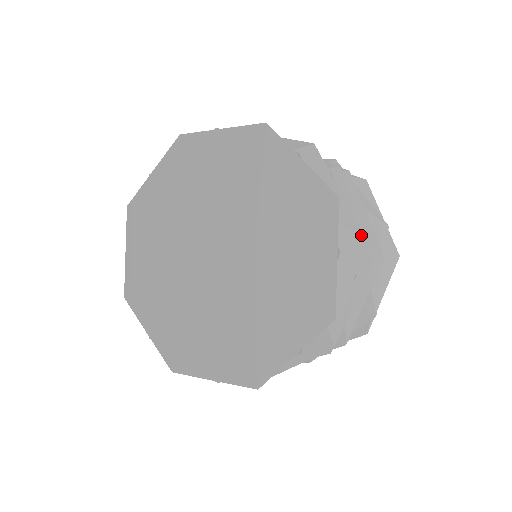
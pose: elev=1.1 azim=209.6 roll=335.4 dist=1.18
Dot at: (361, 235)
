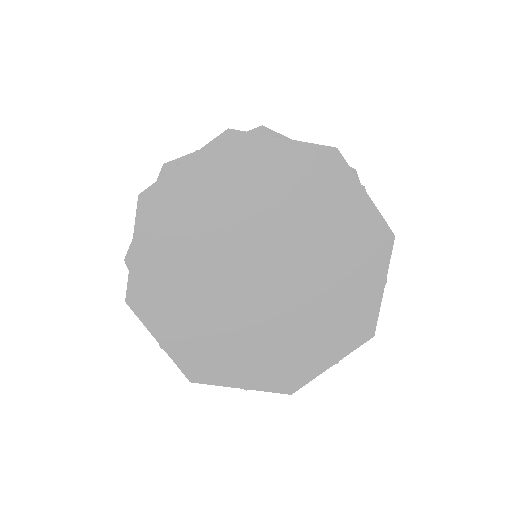
Dot at: occluded
